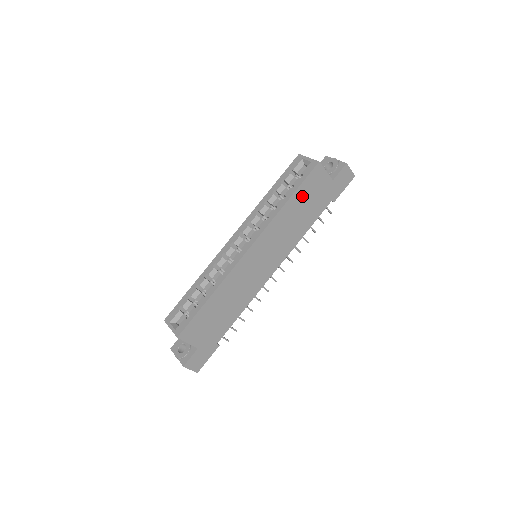
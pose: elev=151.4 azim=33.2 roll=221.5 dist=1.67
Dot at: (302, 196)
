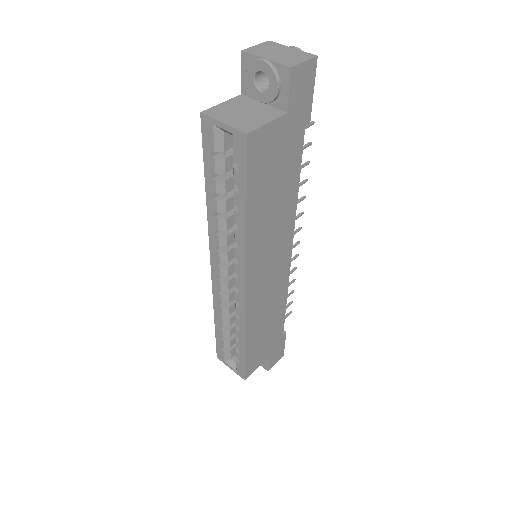
Dot at: (260, 186)
